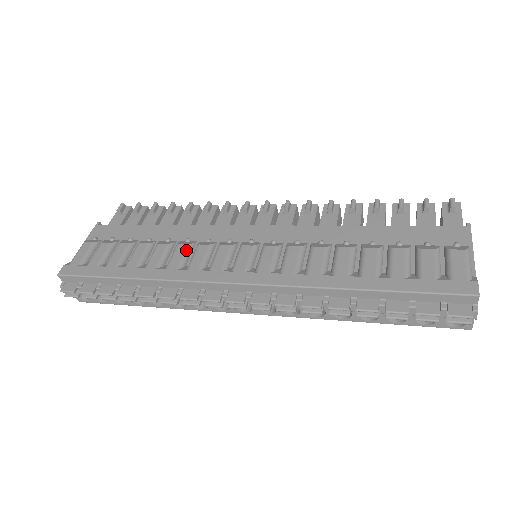
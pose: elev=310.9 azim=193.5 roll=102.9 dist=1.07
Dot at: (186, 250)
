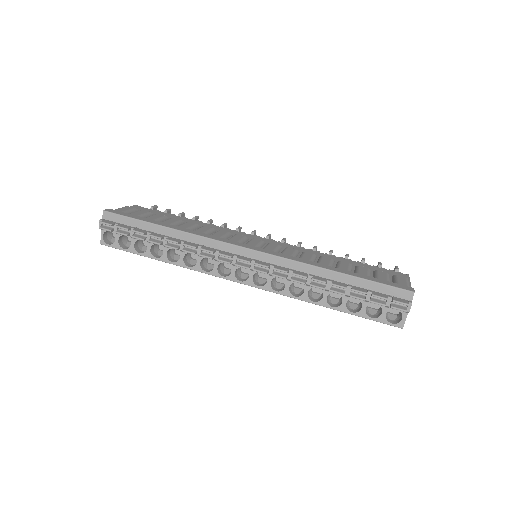
Dot at: (210, 229)
